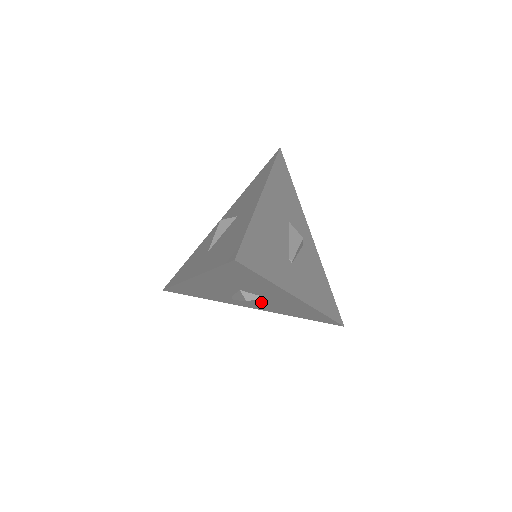
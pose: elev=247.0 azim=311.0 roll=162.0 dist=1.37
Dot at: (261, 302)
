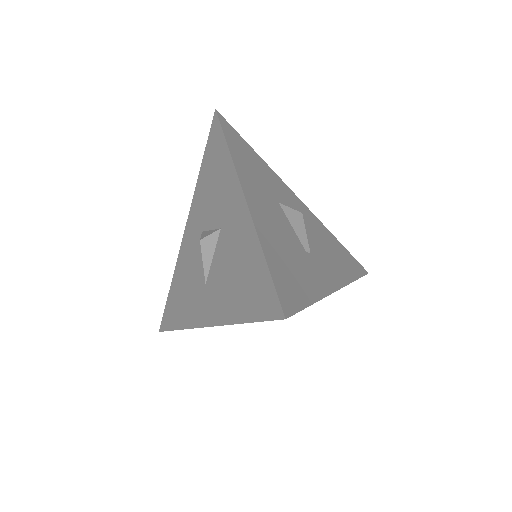
Dot at: occluded
